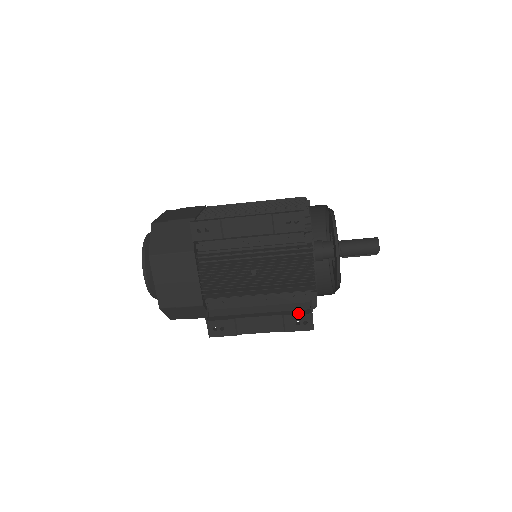
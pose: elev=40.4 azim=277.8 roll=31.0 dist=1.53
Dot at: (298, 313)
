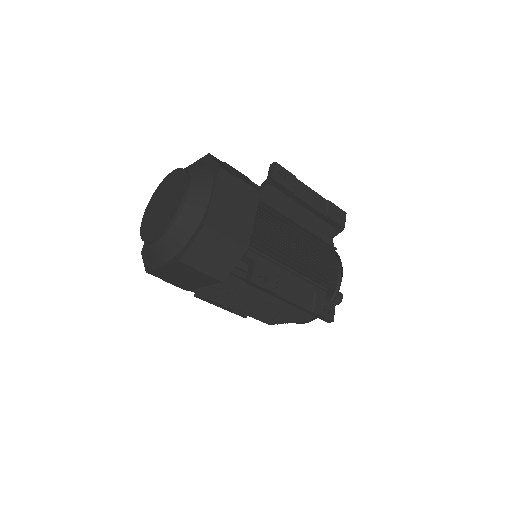
Dot at: (325, 299)
